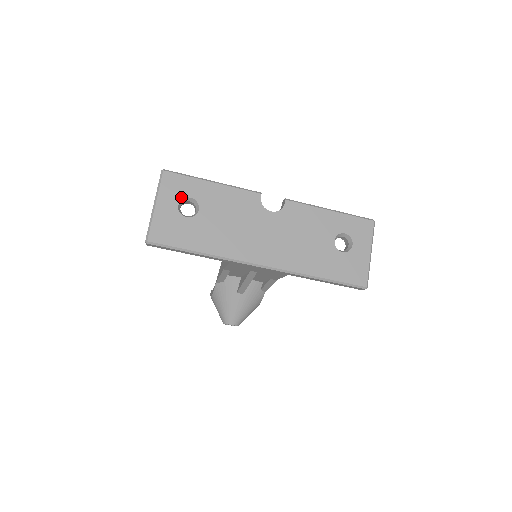
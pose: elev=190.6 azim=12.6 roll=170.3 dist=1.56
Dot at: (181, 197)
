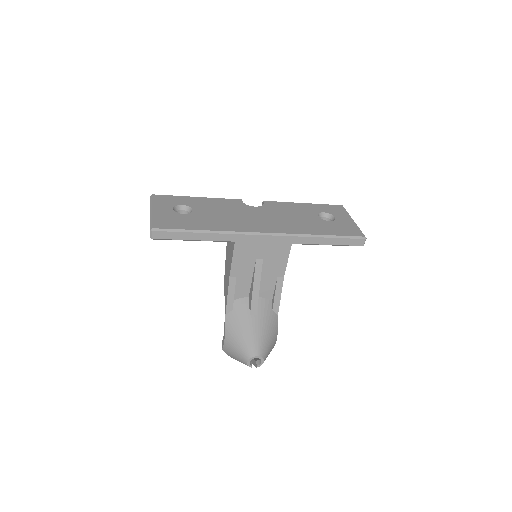
Dot at: (173, 205)
